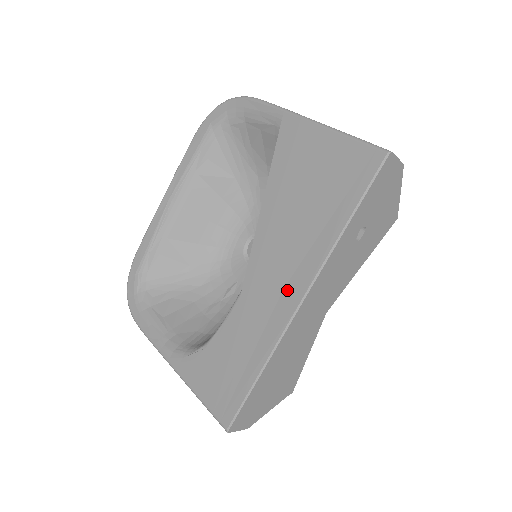
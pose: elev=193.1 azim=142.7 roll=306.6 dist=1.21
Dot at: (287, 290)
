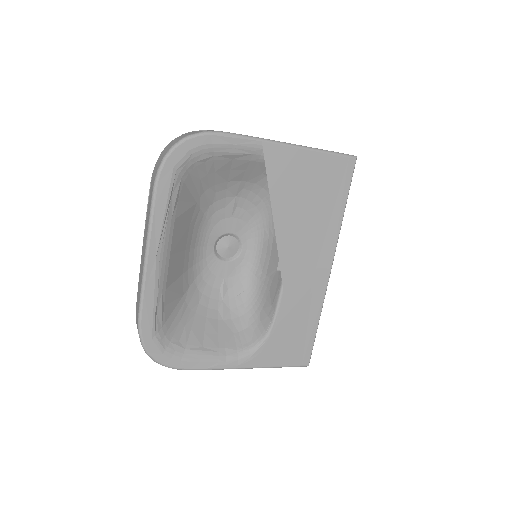
Dot at: (319, 268)
